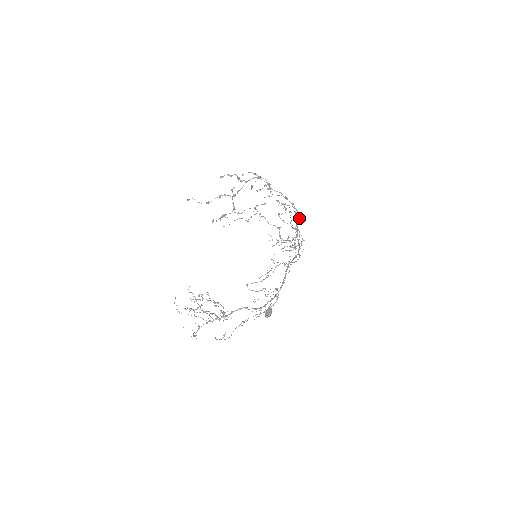
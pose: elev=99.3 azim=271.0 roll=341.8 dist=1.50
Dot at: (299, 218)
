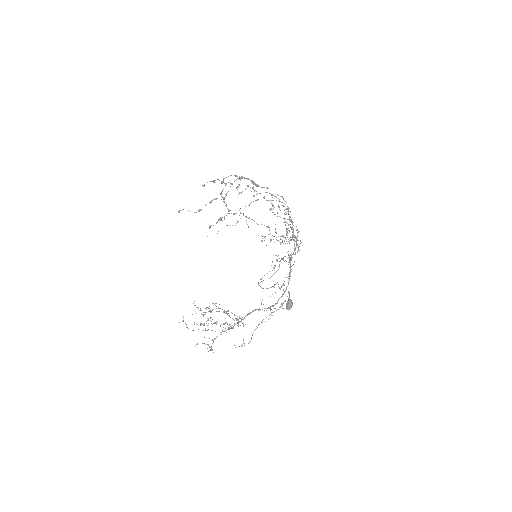
Dot at: (289, 211)
